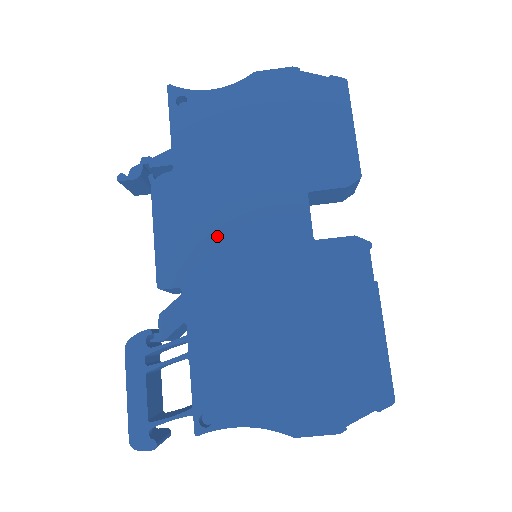
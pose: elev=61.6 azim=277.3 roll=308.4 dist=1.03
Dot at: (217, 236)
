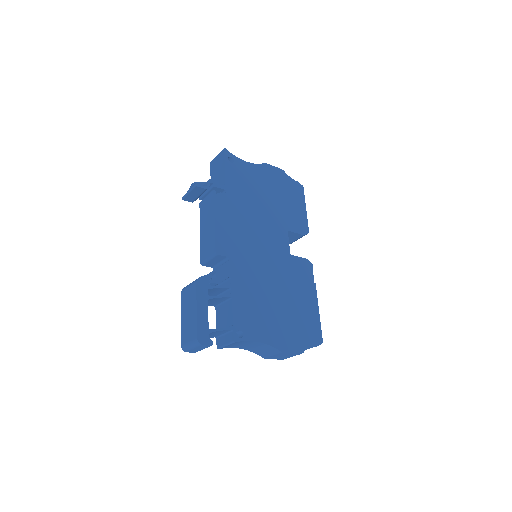
Dot at: (247, 236)
